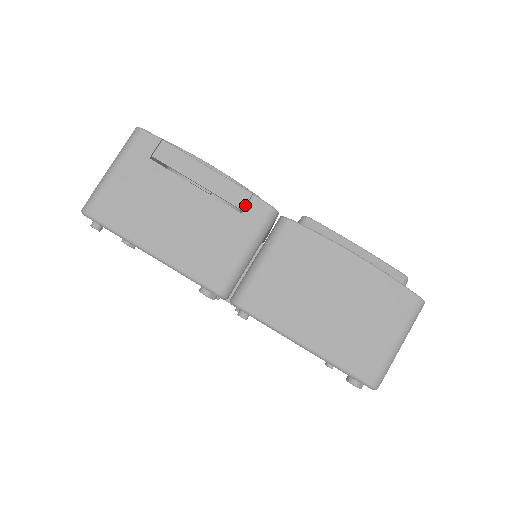
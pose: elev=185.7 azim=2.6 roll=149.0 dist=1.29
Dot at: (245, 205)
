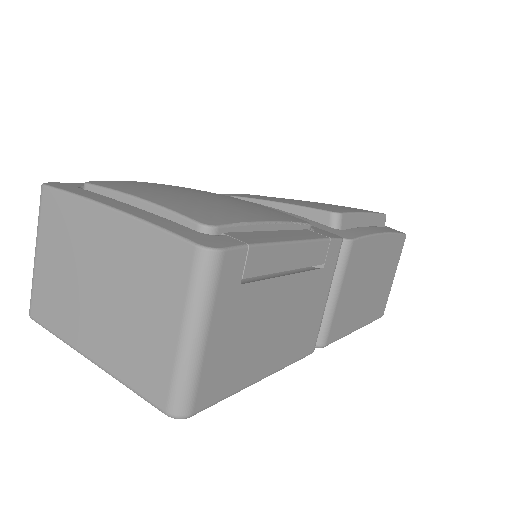
Dot at: (326, 256)
